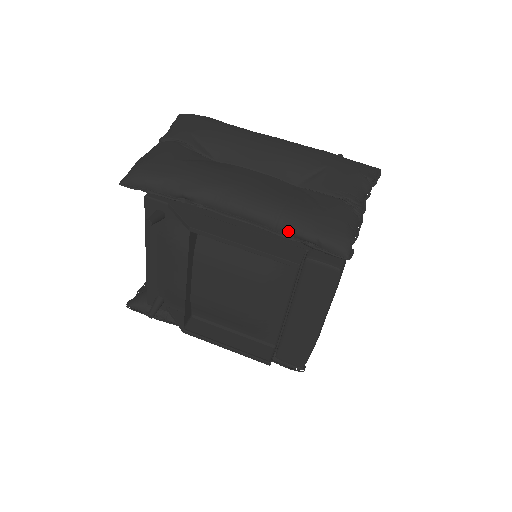
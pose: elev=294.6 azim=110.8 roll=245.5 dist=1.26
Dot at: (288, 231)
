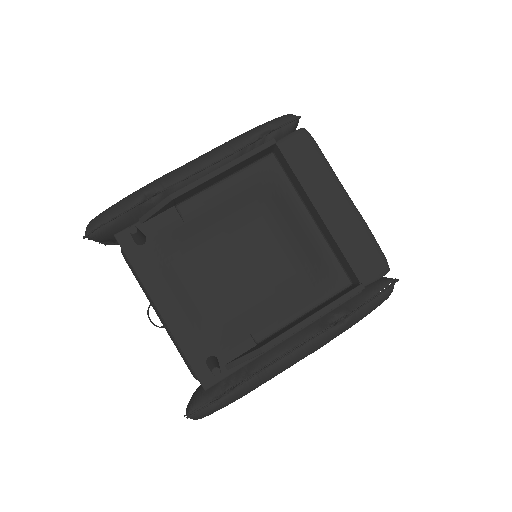
Dot at: (244, 141)
